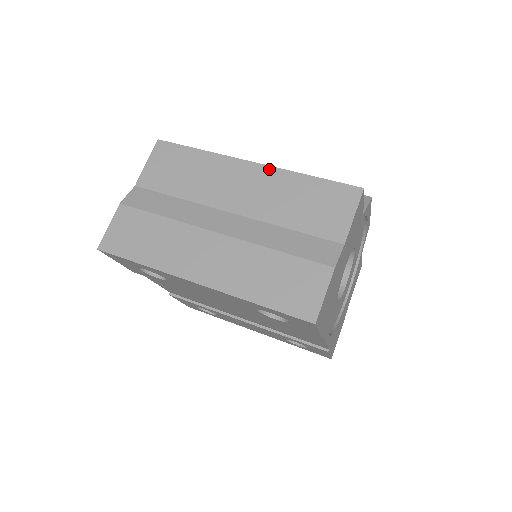
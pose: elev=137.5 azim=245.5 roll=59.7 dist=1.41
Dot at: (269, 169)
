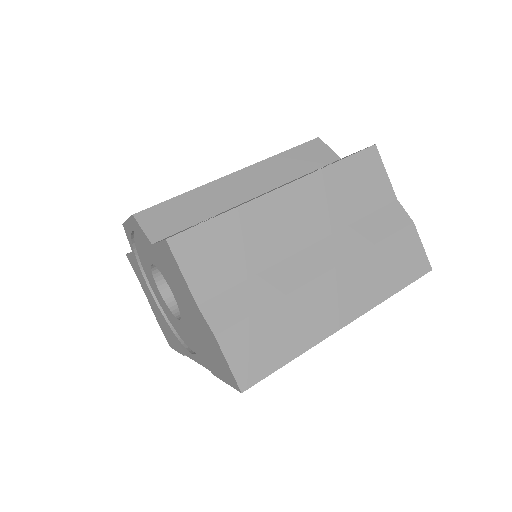
Dot at: (301, 182)
